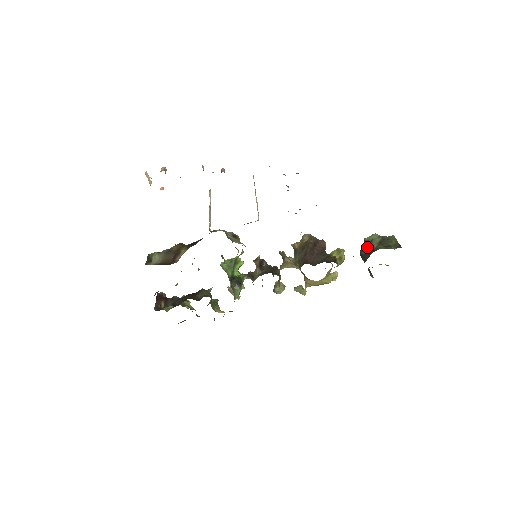
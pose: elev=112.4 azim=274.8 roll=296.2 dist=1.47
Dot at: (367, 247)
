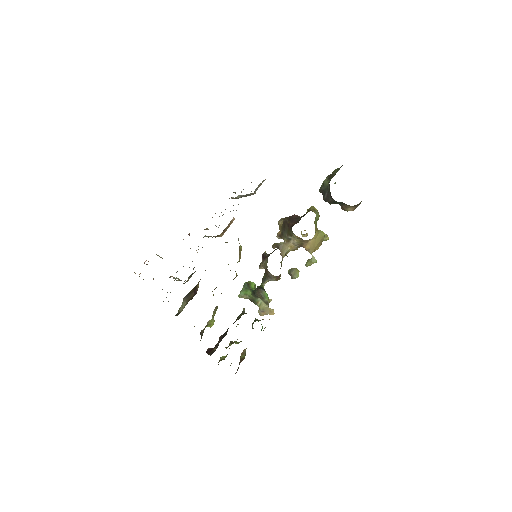
Dot at: (324, 189)
